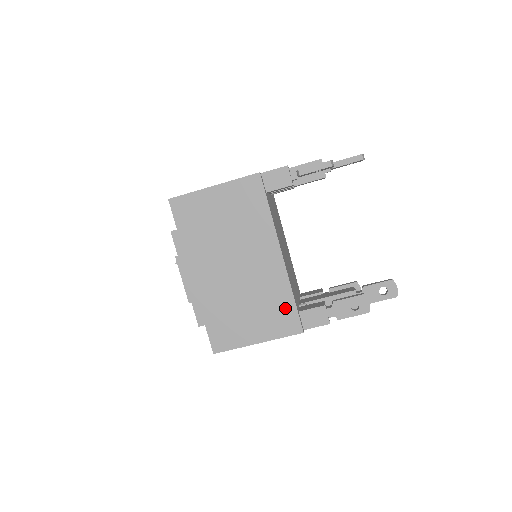
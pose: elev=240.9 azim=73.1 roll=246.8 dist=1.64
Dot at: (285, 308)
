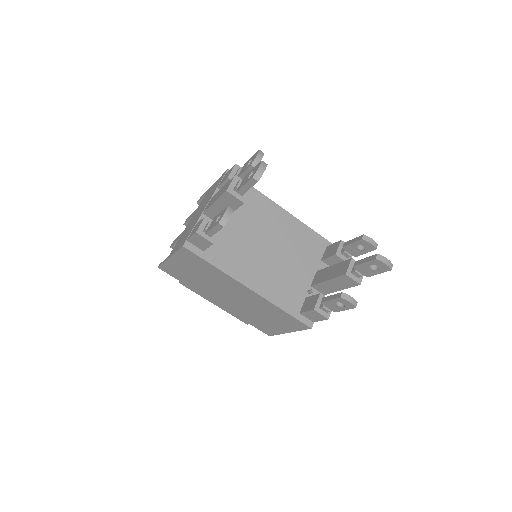
Dot at: (285, 317)
